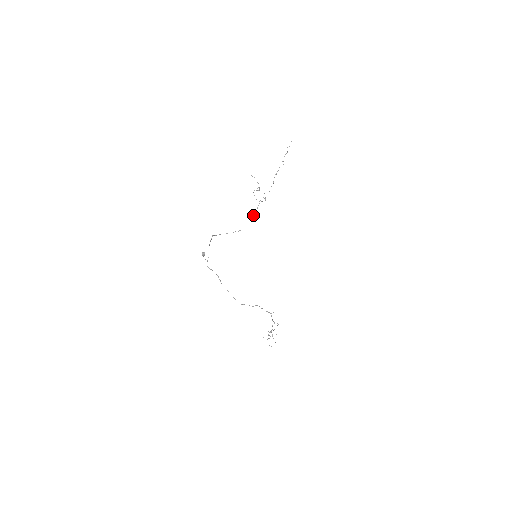
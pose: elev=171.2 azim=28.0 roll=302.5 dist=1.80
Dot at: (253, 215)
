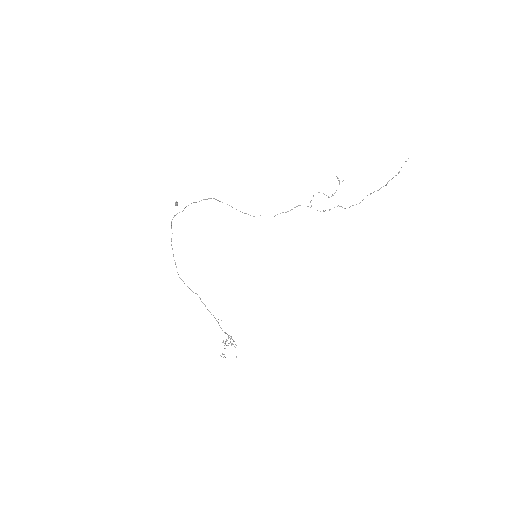
Dot at: occluded
